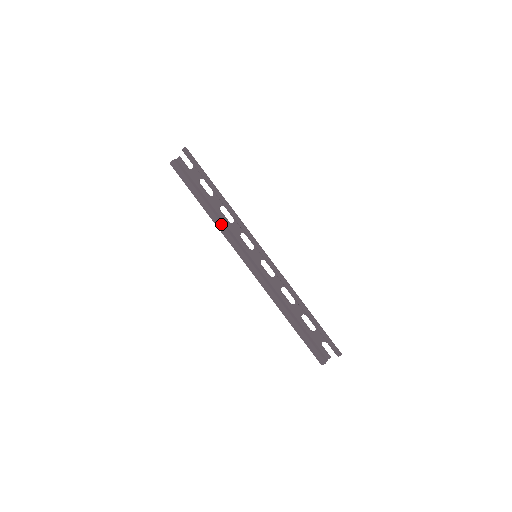
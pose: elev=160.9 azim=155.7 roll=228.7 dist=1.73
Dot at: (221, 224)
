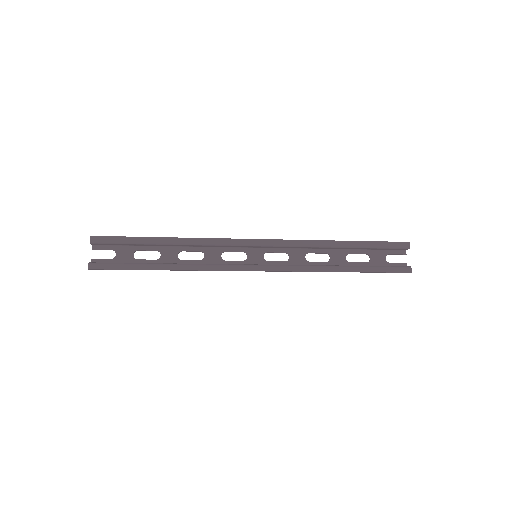
Dot at: (197, 264)
